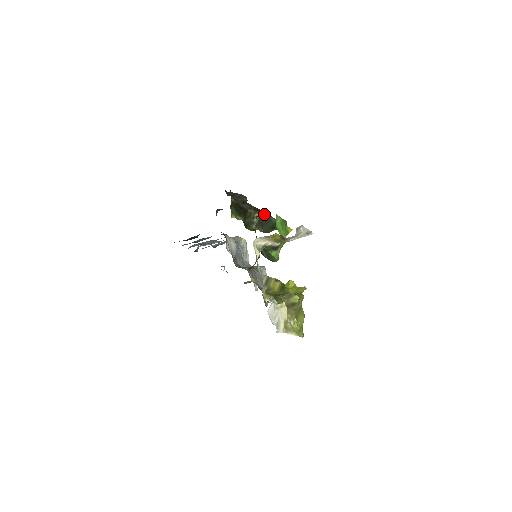
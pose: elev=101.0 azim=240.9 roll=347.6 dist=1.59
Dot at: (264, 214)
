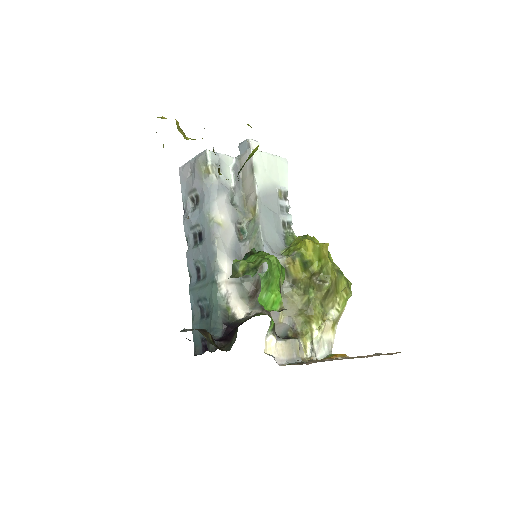
Dot at: occluded
